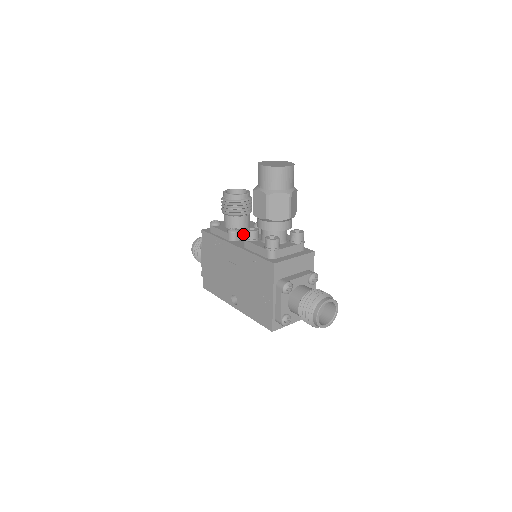
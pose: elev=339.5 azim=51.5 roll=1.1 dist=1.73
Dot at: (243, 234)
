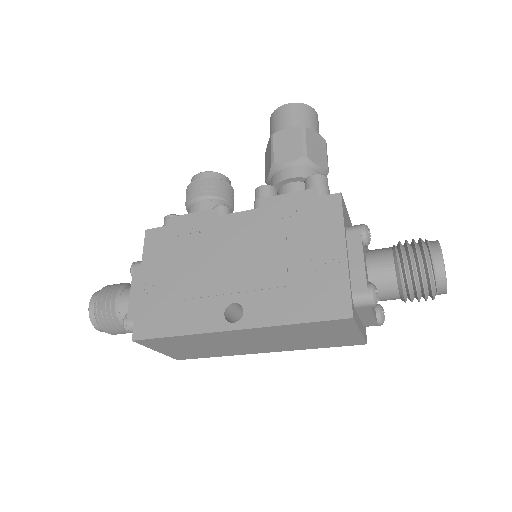
Dot at: occluded
